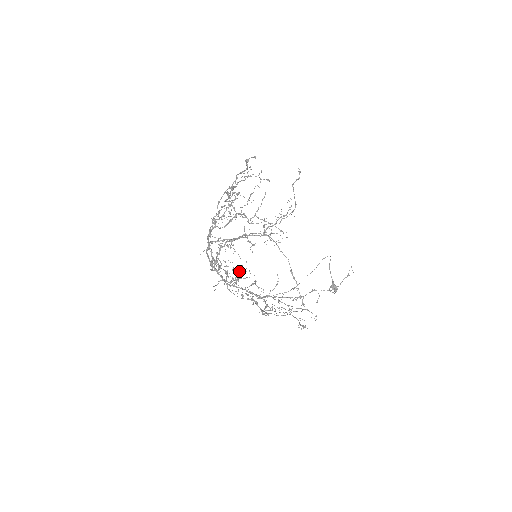
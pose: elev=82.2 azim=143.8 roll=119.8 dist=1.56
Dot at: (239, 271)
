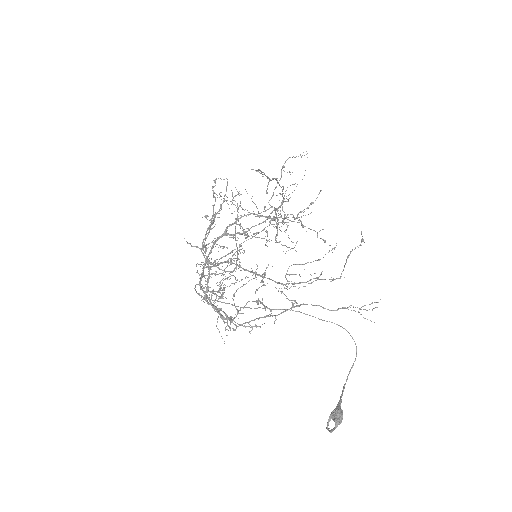
Dot at: (225, 268)
